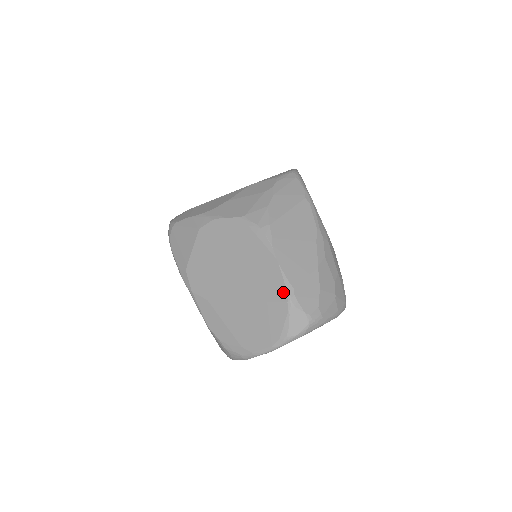
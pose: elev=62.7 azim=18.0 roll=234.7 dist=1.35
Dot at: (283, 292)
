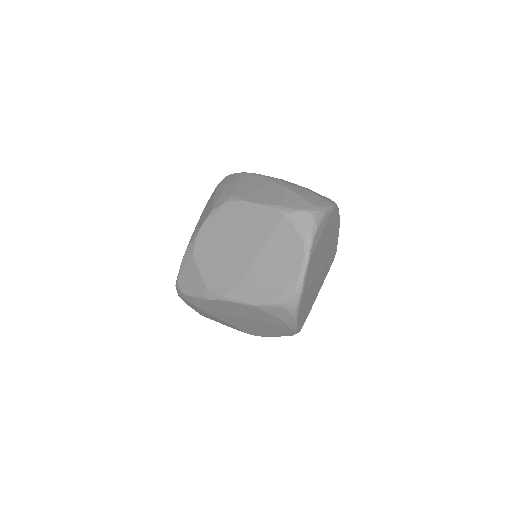
Dot at: (275, 213)
